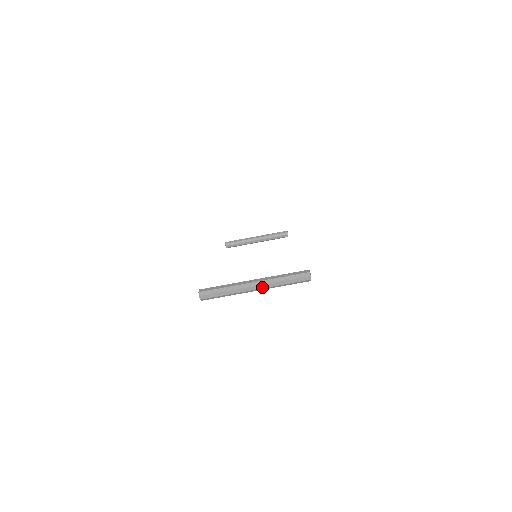
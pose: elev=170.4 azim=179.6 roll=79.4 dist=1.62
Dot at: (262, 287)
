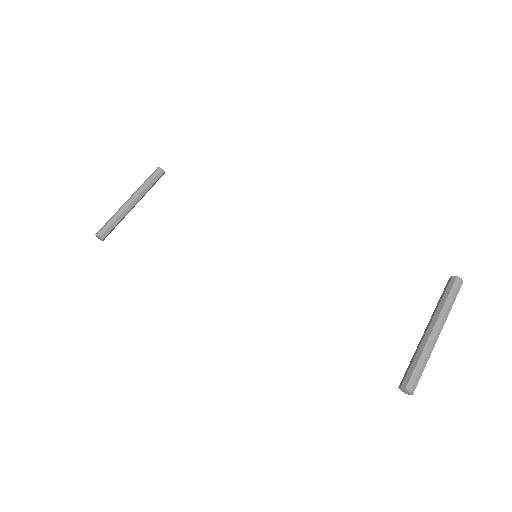
Dot at: (441, 328)
